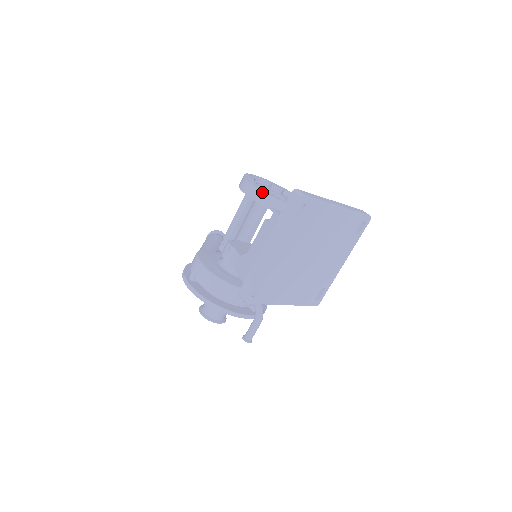
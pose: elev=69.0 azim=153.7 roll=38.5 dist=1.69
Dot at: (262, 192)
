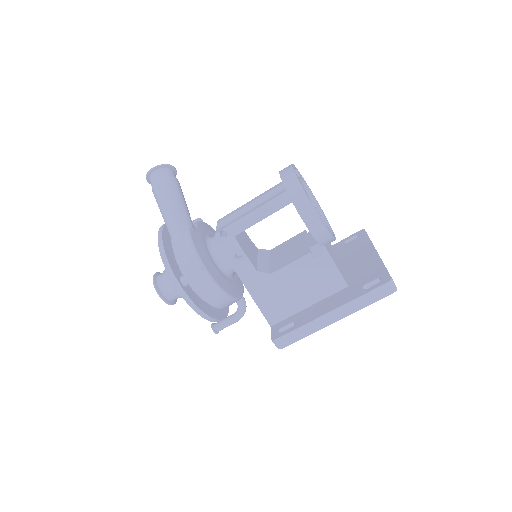
Dot at: (327, 232)
